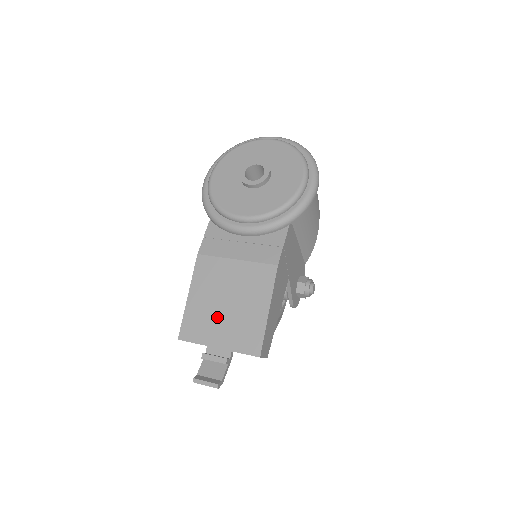
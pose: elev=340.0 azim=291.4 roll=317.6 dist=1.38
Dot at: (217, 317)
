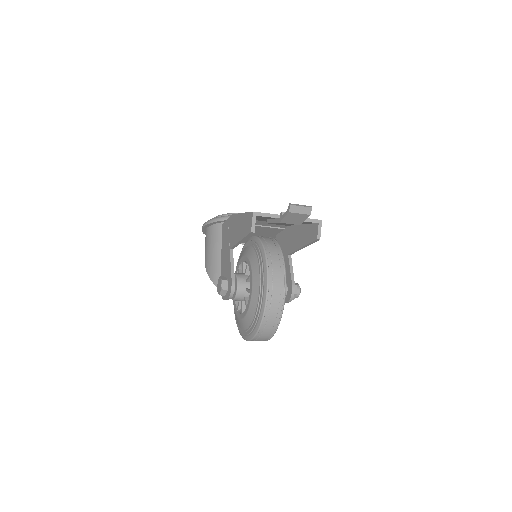
Dot at: occluded
